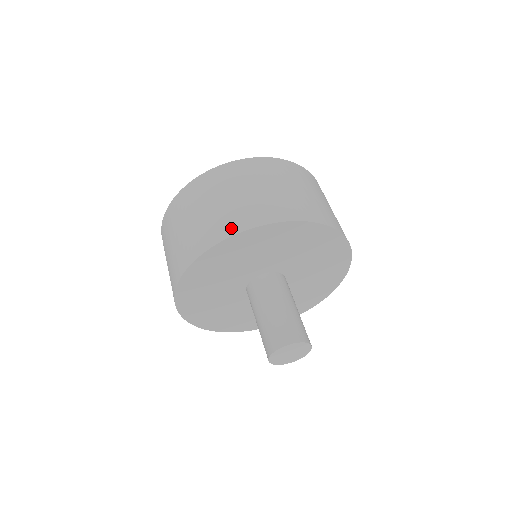
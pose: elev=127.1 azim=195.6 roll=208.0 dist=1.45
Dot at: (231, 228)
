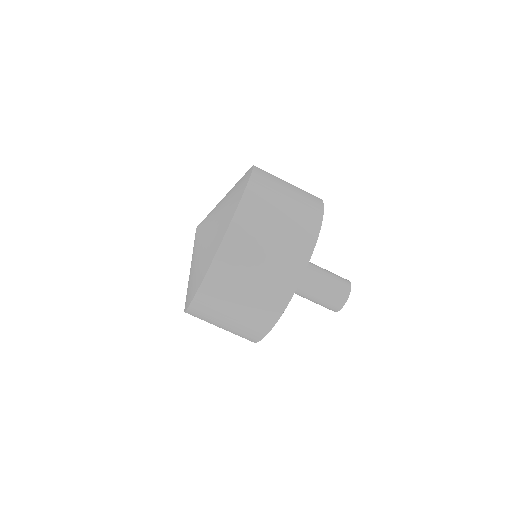
Dot at: (291, 282)
